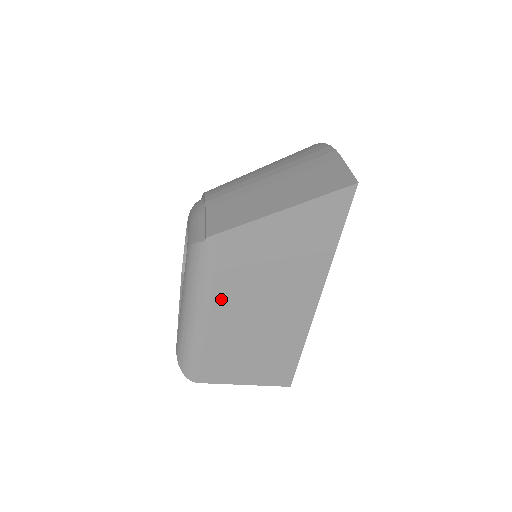
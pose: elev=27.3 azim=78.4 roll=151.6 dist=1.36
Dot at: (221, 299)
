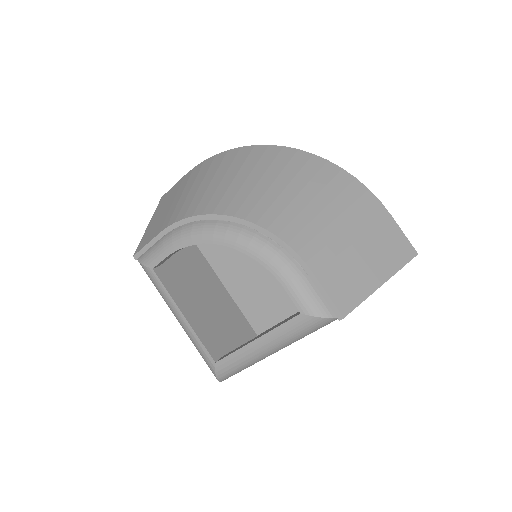
Dot at: occluded
